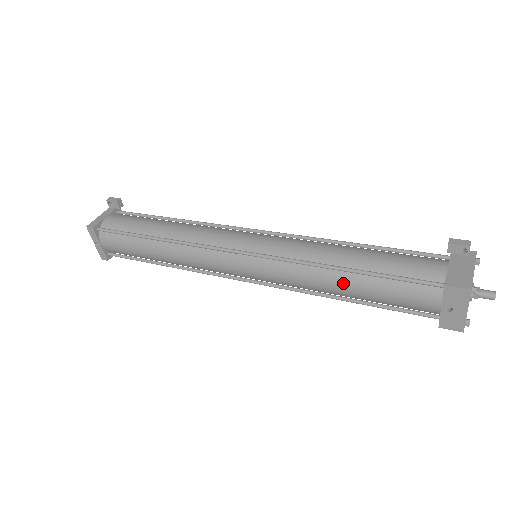
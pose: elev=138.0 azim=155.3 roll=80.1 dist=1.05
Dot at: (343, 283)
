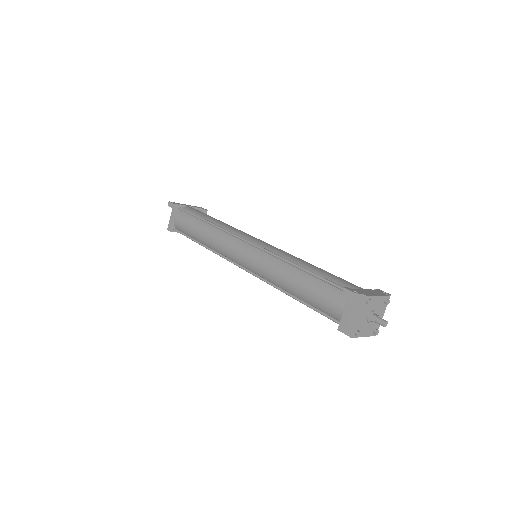
Dot at: occluded
